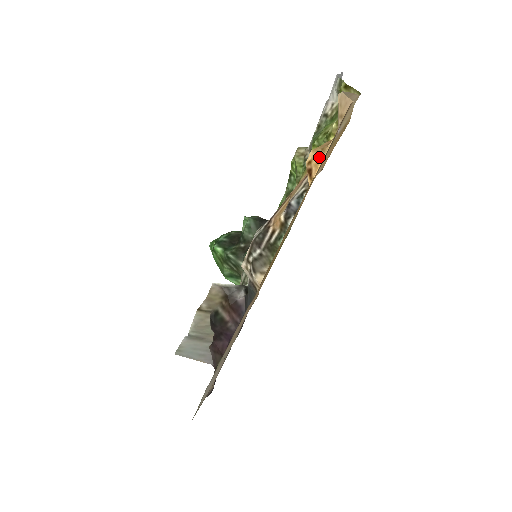
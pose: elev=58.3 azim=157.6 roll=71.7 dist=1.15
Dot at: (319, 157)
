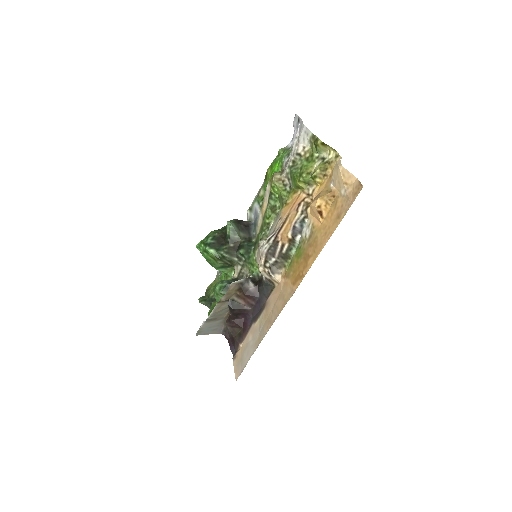
Dot at: (328, 205)
